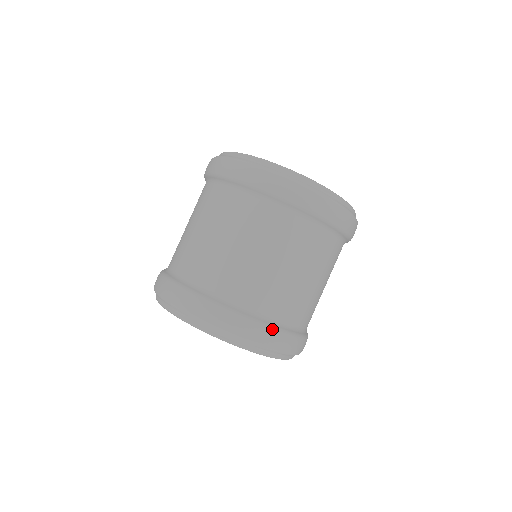
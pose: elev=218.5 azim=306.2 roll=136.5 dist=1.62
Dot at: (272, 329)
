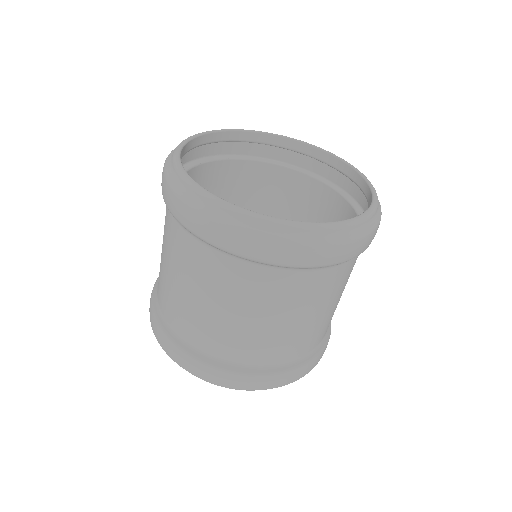
Dot at: (264, 376)
